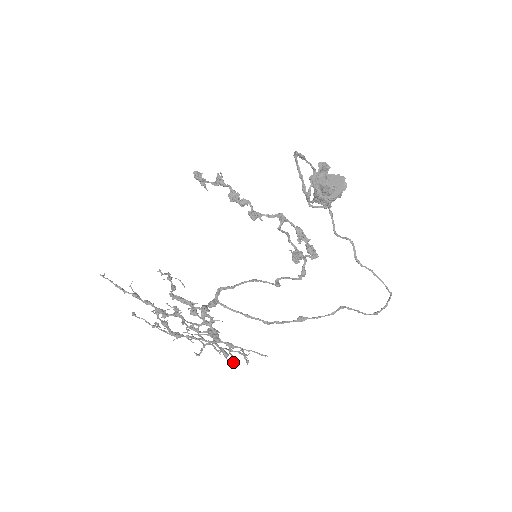
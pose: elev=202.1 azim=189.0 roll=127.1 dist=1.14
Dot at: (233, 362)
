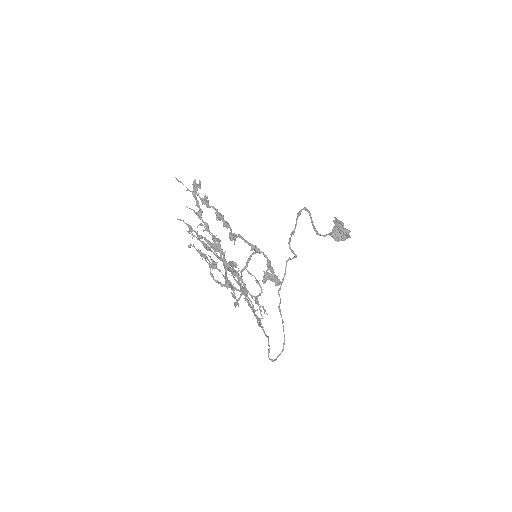
Dot at: (264, 309)
